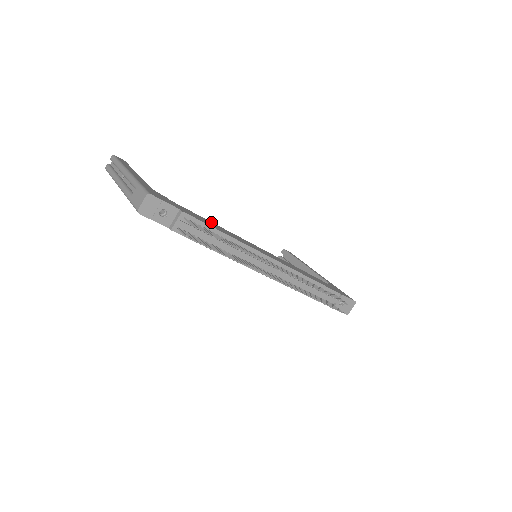
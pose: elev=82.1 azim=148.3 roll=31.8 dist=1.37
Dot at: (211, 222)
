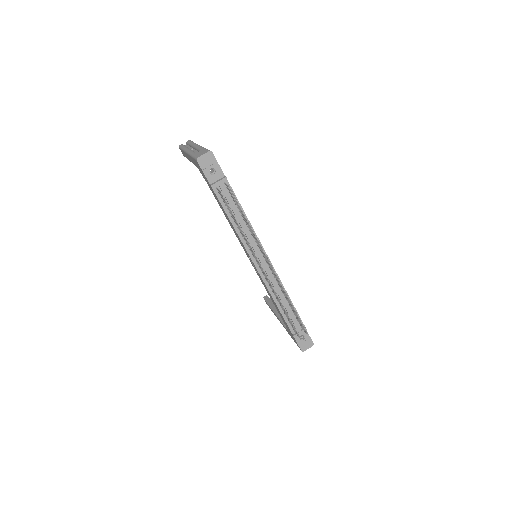
Dot at: occluded
